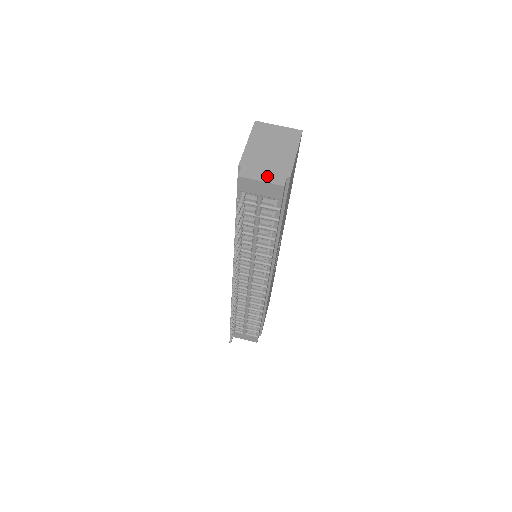
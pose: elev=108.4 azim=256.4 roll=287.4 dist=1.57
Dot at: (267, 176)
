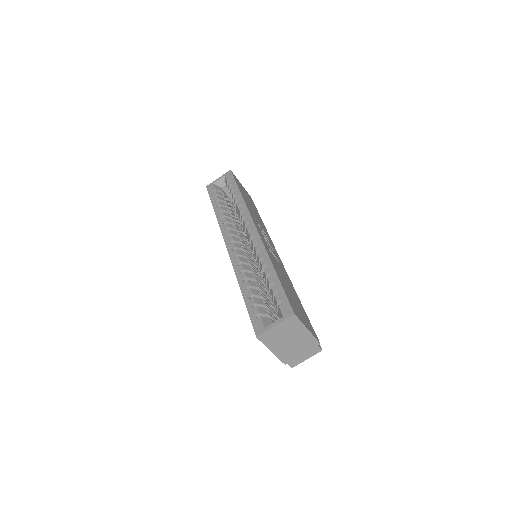
Dot at: (307, 355)
